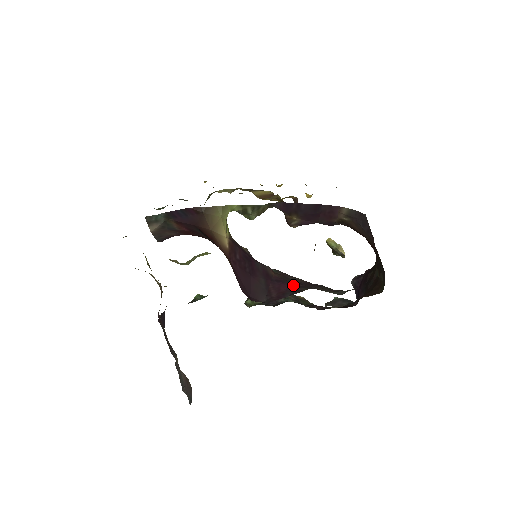
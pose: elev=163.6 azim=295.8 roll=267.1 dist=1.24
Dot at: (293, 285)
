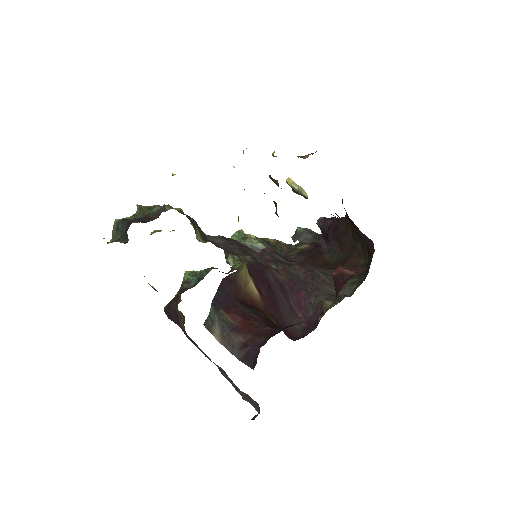
Dot at: (305, 291)
